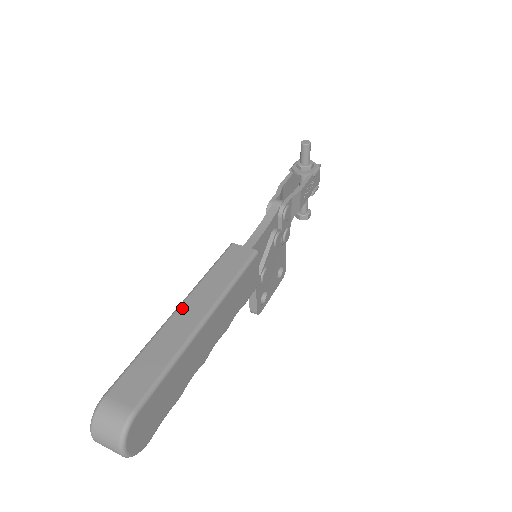
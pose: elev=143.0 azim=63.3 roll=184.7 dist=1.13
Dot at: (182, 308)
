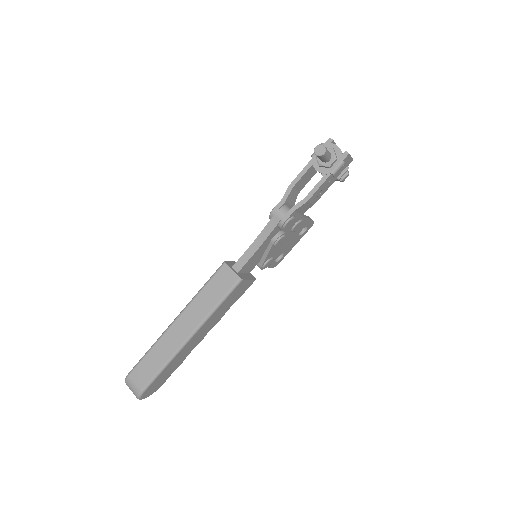
Dot at: (176, 323)
